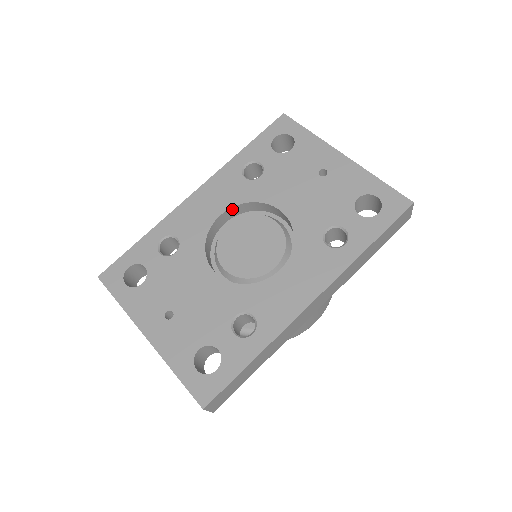
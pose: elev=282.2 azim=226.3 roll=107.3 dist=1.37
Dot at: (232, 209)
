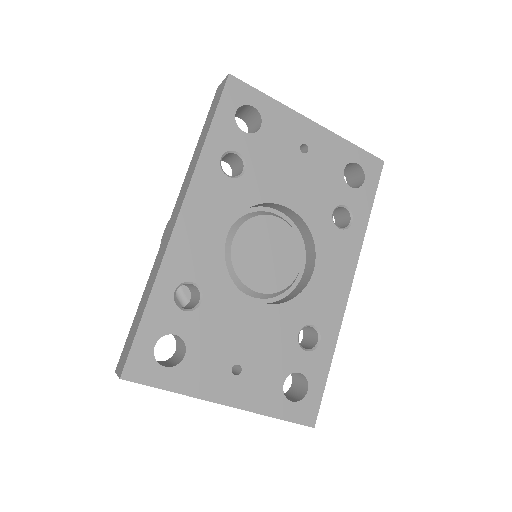
Dot at: (233, 221)
